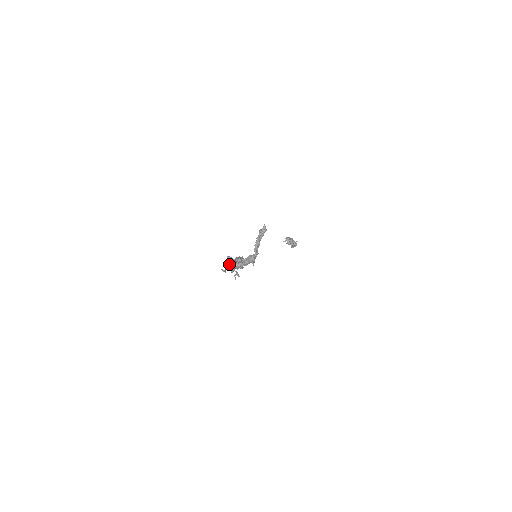
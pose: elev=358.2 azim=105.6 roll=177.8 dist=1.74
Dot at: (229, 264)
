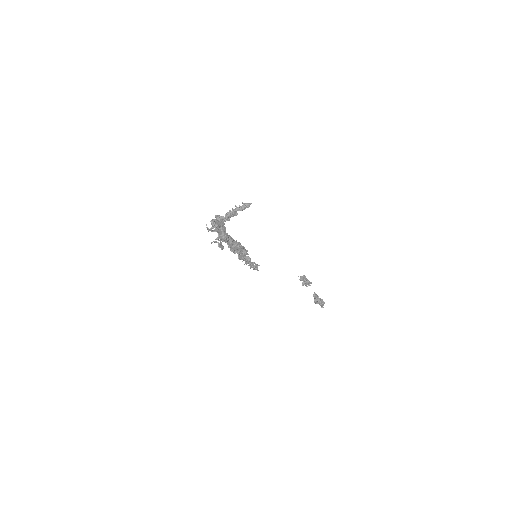
Dot at: (211, 221)
